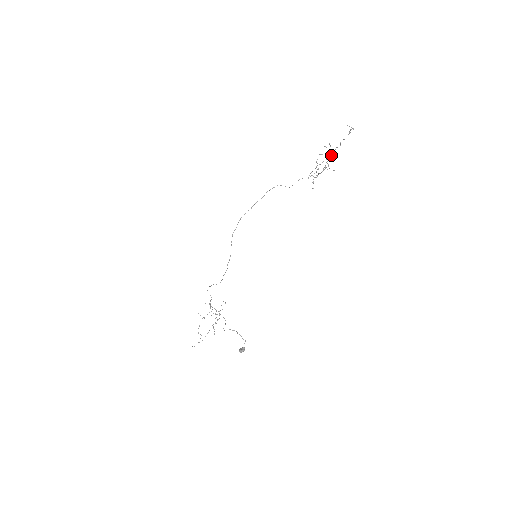
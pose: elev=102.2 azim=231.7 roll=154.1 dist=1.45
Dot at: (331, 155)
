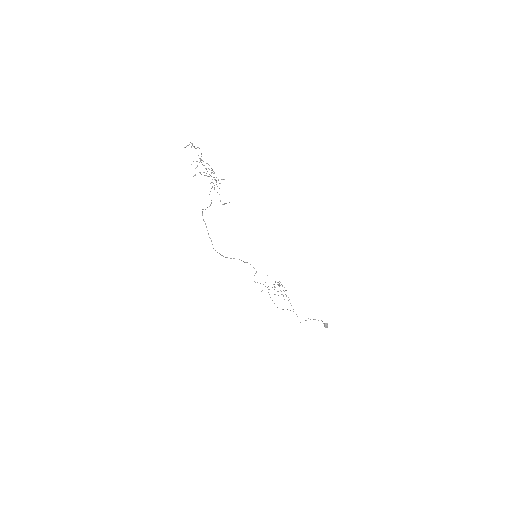
Dot at: occluded
